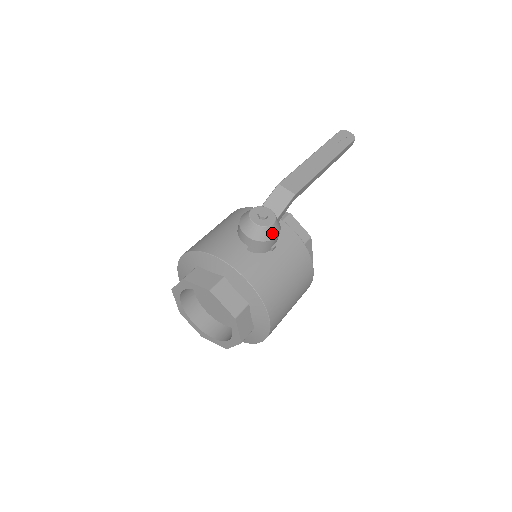
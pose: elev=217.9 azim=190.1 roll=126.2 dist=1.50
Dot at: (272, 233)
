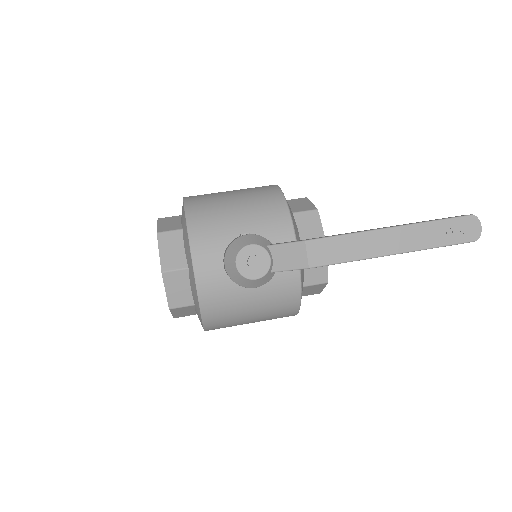
Dot at: (249, 284)
